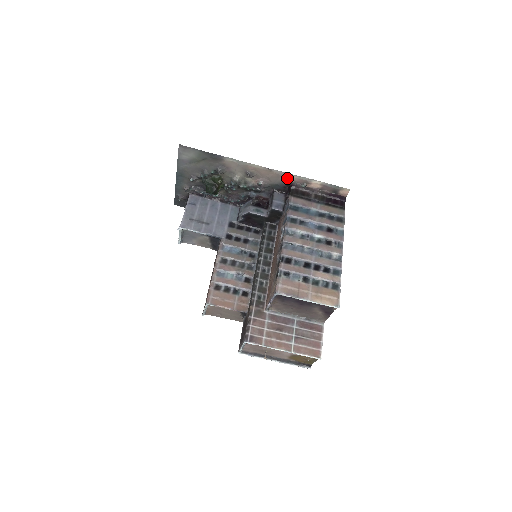
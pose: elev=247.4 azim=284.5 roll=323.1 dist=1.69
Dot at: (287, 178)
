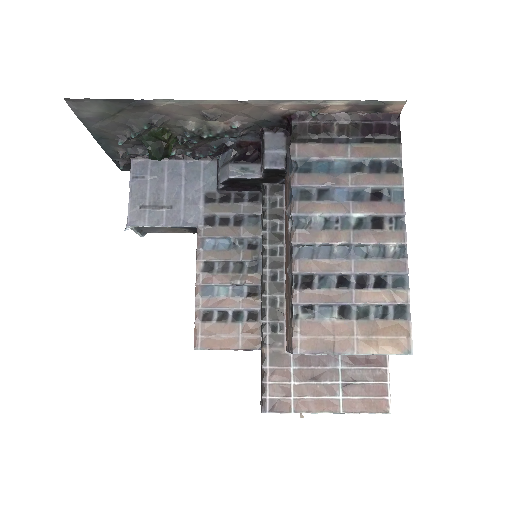
Dot at: (280, 107)
